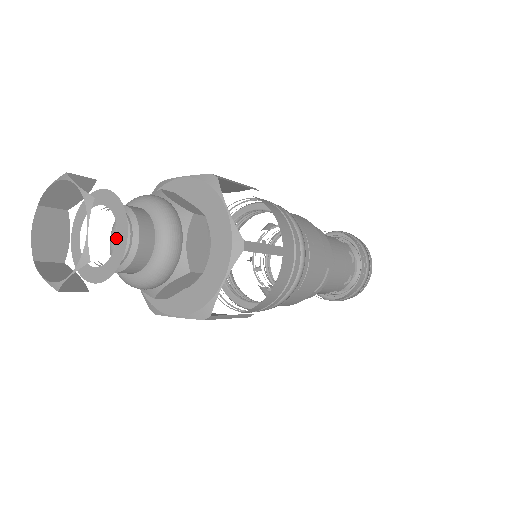
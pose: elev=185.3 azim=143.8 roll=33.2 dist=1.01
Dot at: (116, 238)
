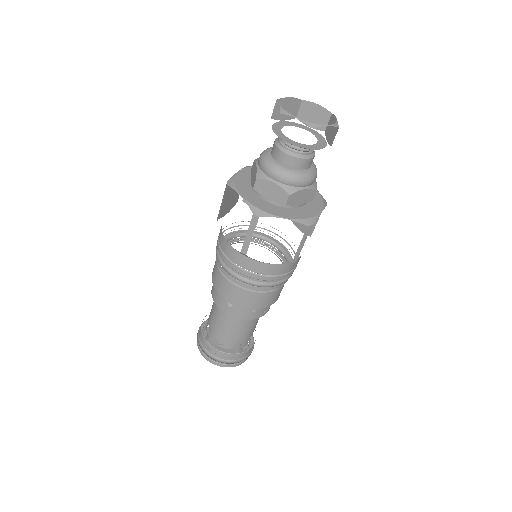
Dot at: occluded
